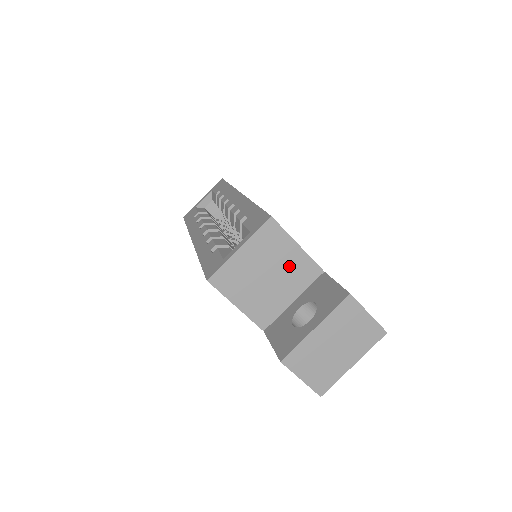
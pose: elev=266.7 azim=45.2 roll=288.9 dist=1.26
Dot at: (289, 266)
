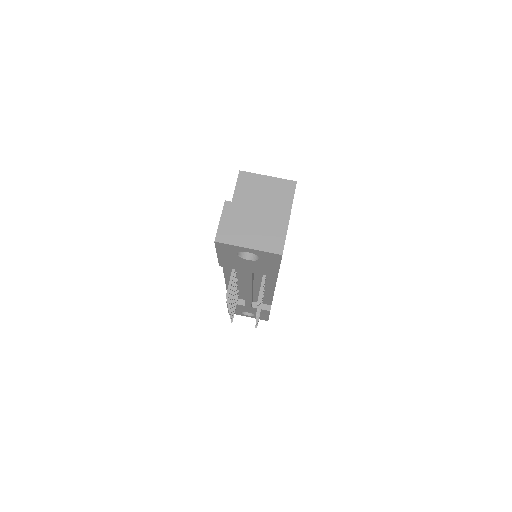
Dot at: (276, 209)
